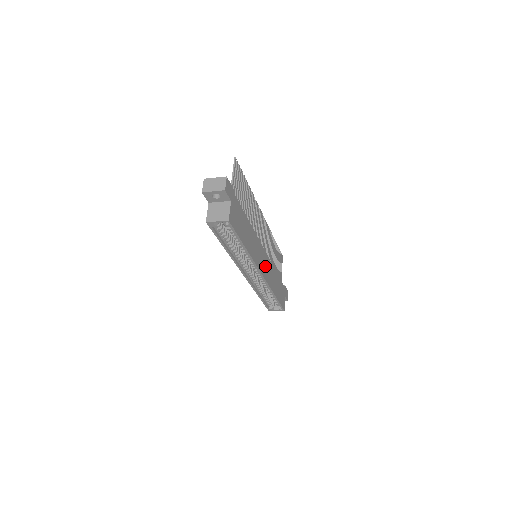
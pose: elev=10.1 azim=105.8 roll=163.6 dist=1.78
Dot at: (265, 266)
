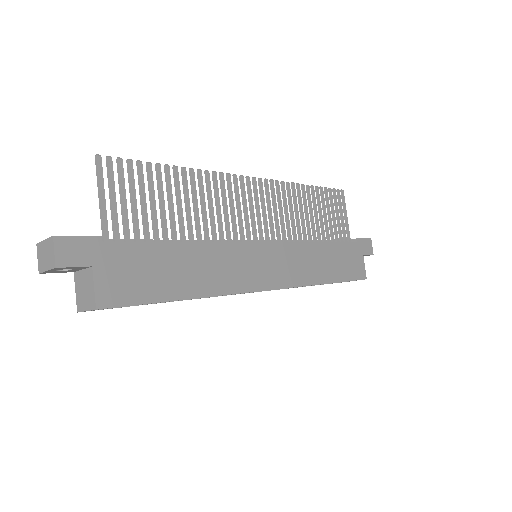
Dot at: (277, 266)
